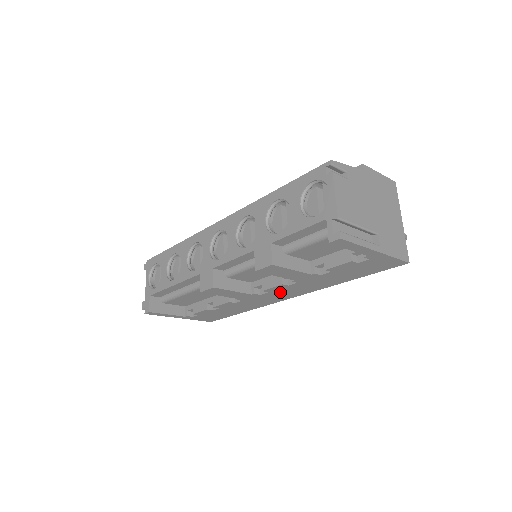
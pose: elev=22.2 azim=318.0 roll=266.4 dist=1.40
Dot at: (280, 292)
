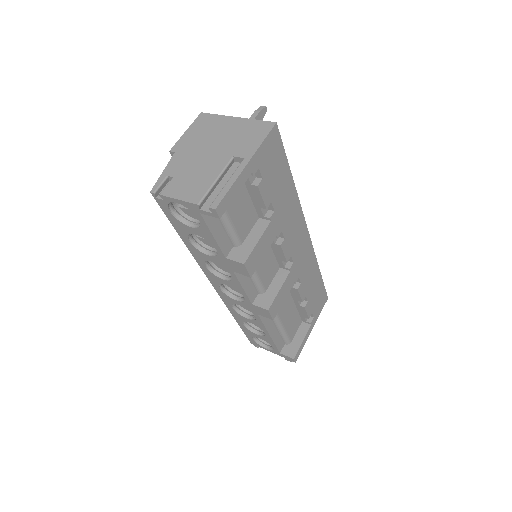
Dot at: (294, 244)
